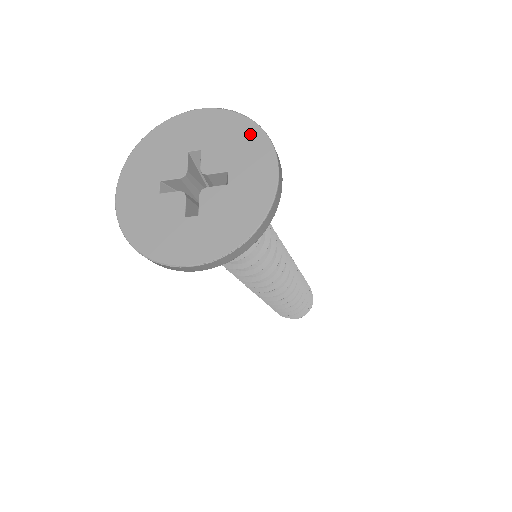
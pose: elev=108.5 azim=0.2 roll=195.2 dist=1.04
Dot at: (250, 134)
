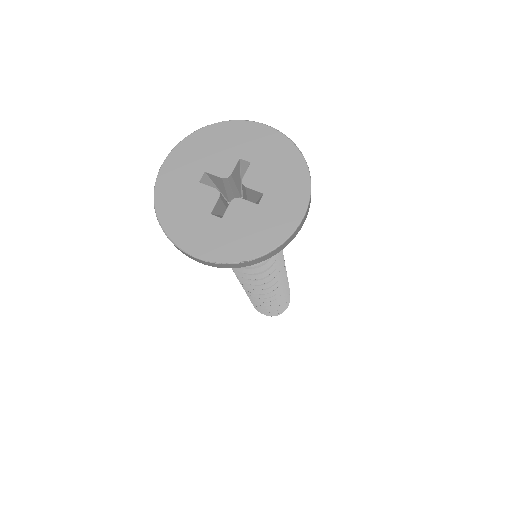
Dot at: (297, 171)
